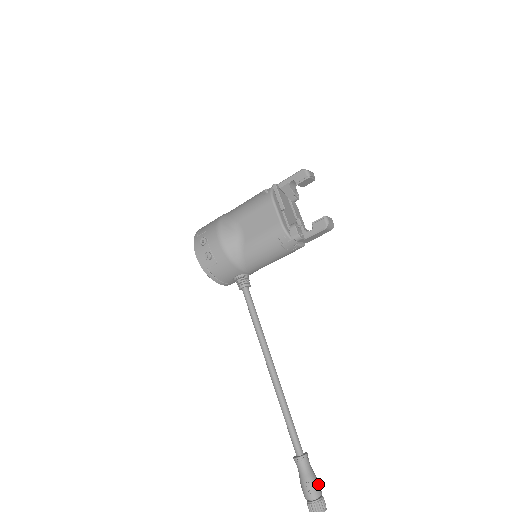
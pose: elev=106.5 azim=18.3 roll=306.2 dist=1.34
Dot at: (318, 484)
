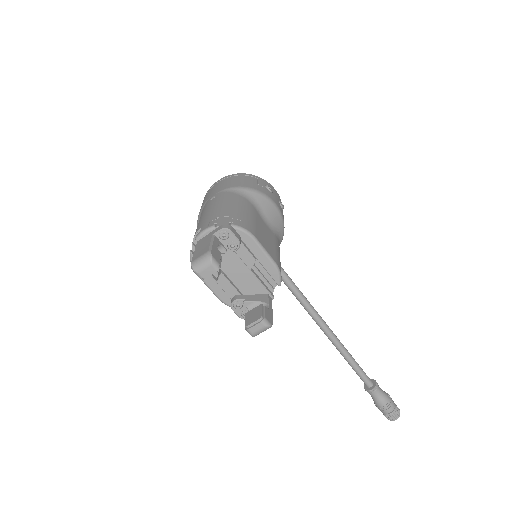
Dot at: (386, 407)
